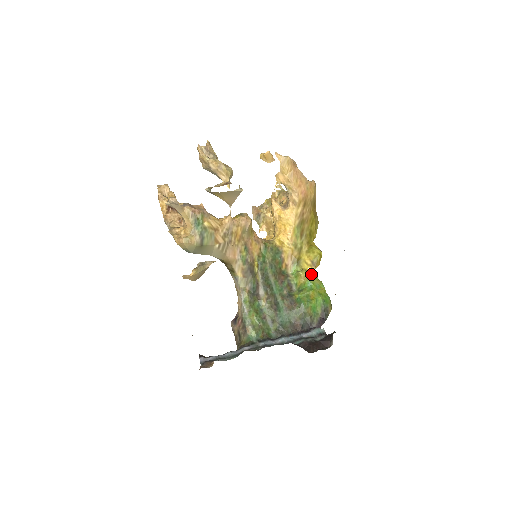
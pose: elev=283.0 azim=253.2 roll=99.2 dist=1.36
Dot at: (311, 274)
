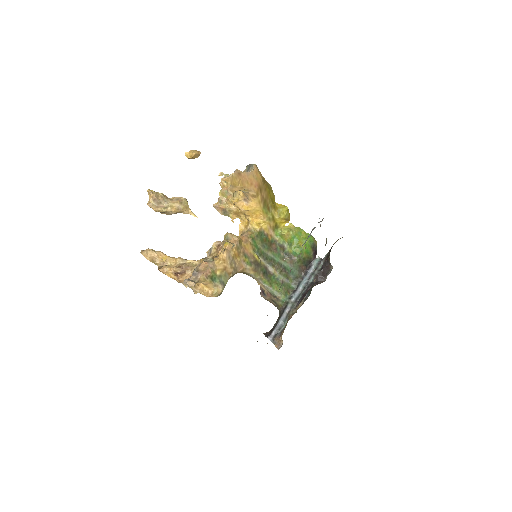
Dot at: (290, 229)
